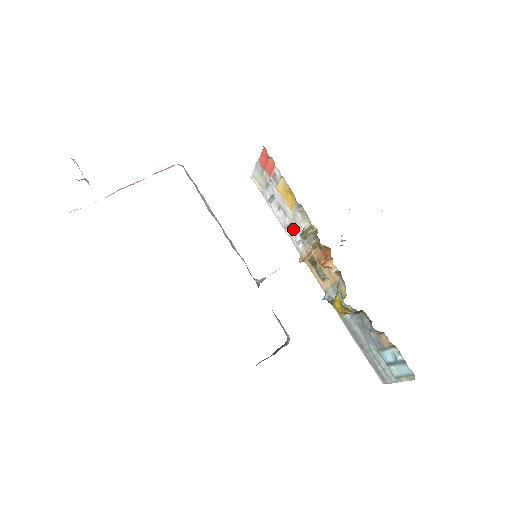
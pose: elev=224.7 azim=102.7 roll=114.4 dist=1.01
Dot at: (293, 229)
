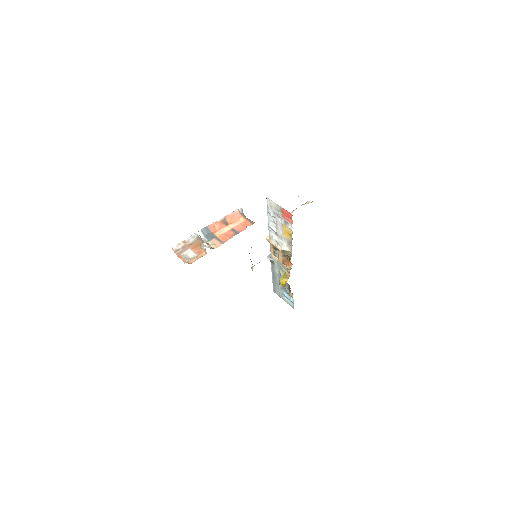
Dot at: (275, 234)
